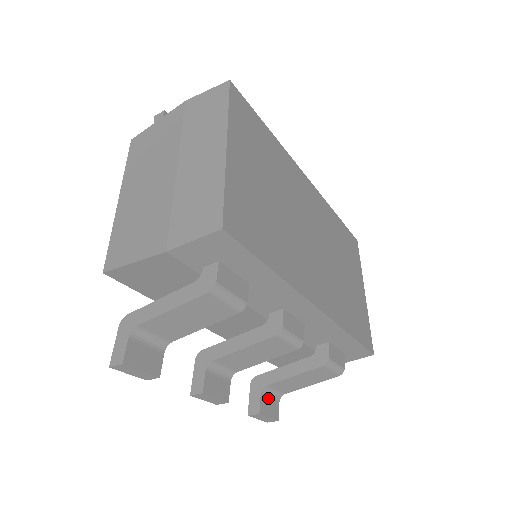
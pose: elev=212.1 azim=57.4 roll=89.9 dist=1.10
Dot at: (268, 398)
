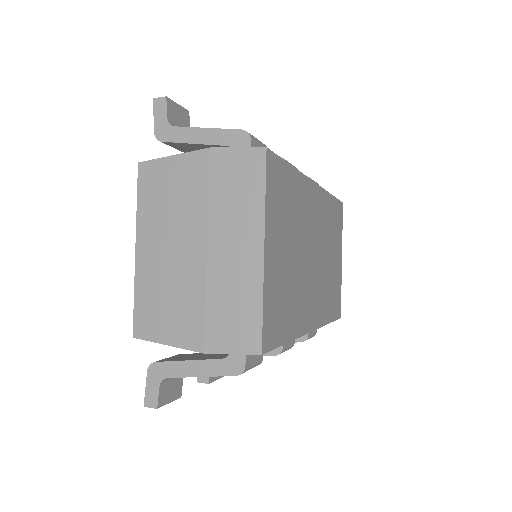
Dot at: occluded
